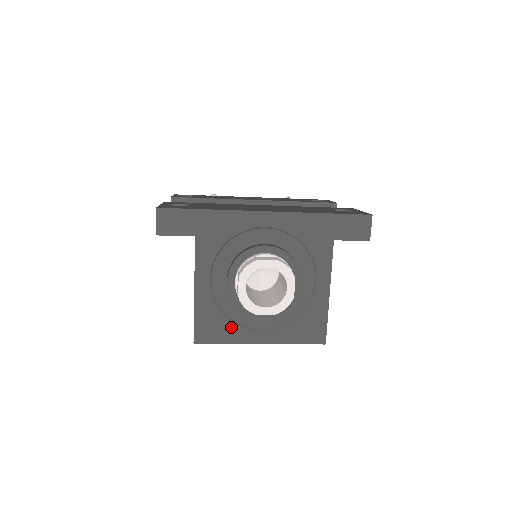
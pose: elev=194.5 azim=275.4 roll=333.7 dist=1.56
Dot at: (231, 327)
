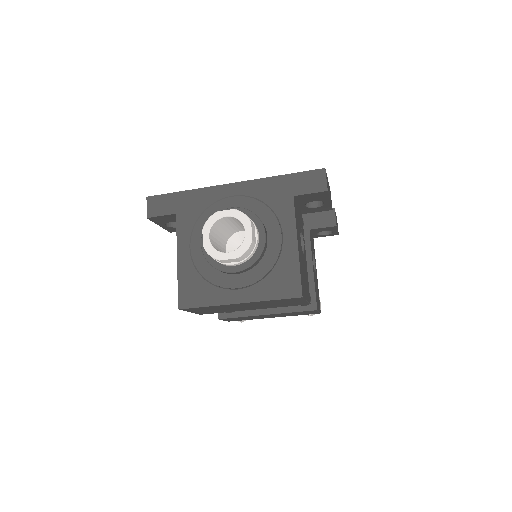
Dot at: (210, 290)
